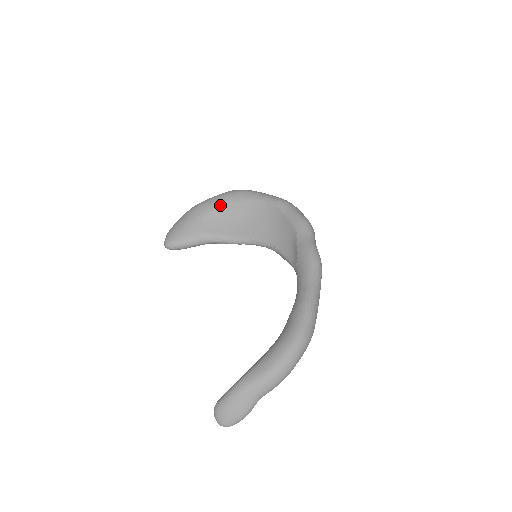
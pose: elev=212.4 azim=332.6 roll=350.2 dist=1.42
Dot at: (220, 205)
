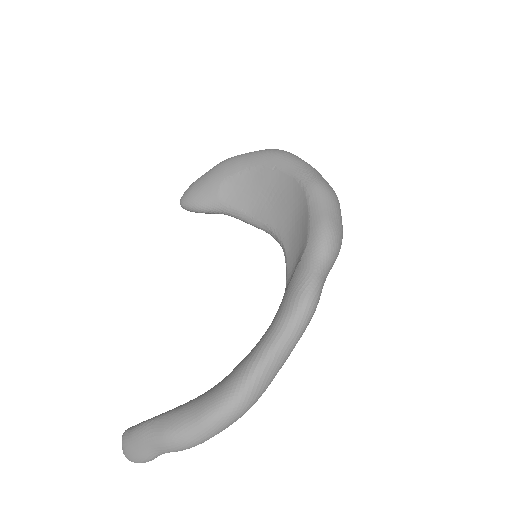
Dot at: (248, 168)
